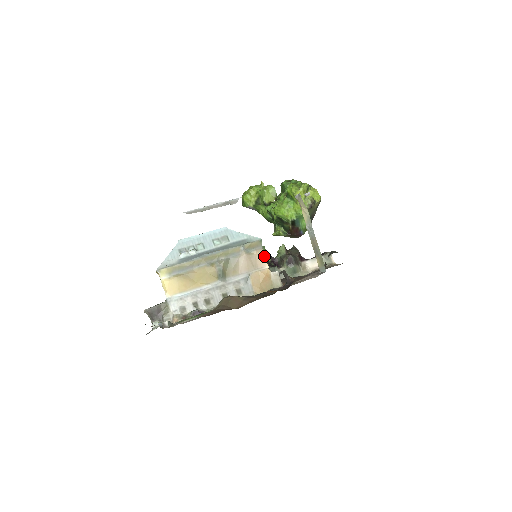
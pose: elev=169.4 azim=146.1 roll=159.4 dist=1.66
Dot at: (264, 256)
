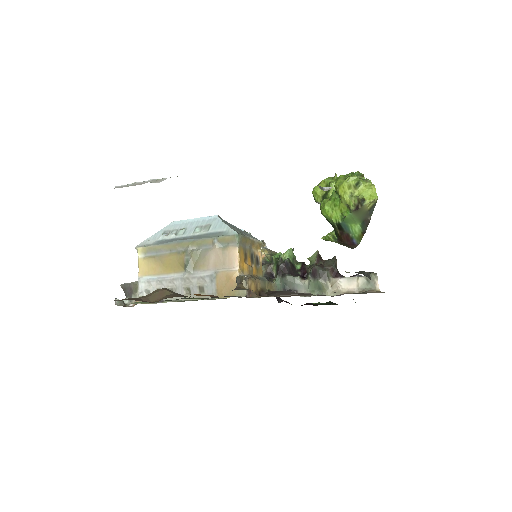
Dot at: (237, 255)
